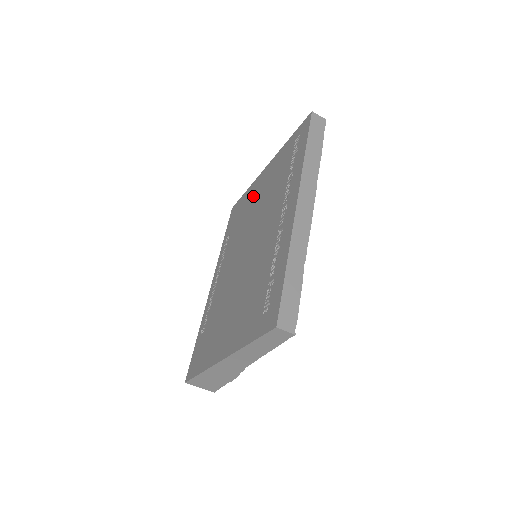
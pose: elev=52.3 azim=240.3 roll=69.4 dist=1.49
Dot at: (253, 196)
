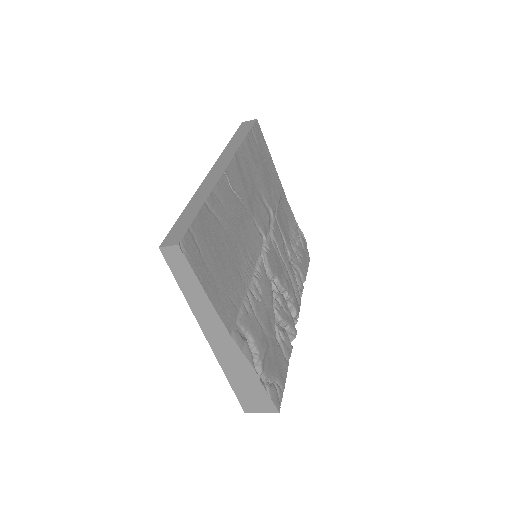
Dot at: occluded
